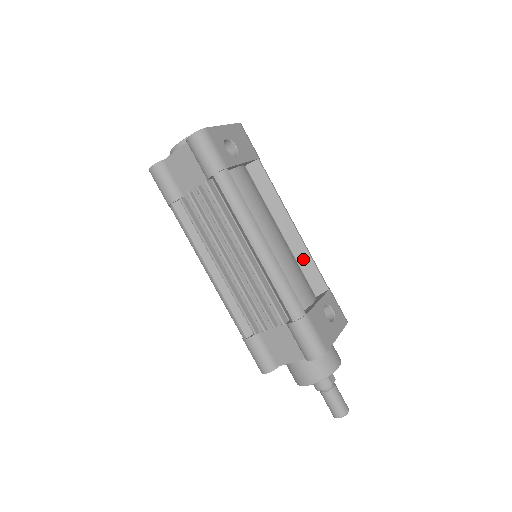
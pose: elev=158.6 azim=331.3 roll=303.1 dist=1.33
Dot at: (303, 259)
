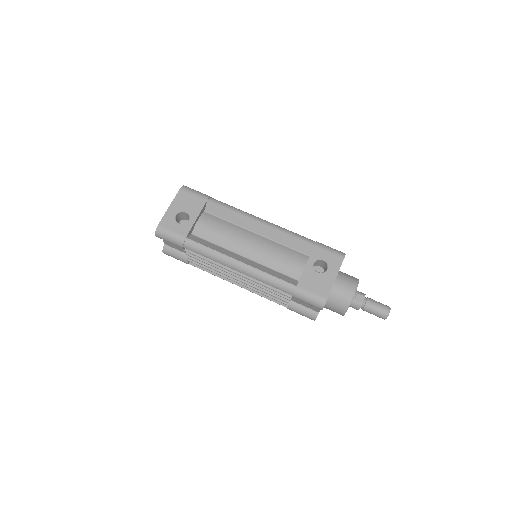
Dot at: (283, 239)
